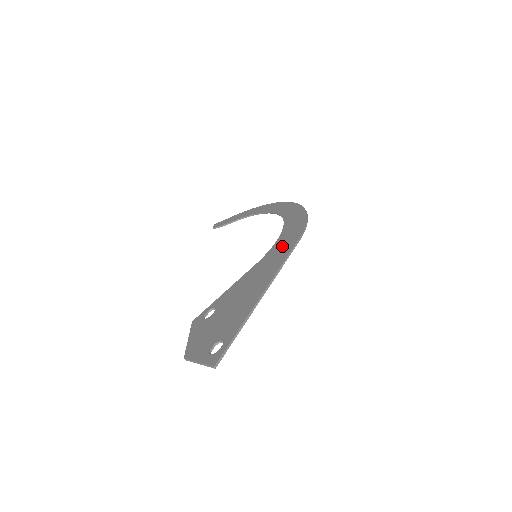
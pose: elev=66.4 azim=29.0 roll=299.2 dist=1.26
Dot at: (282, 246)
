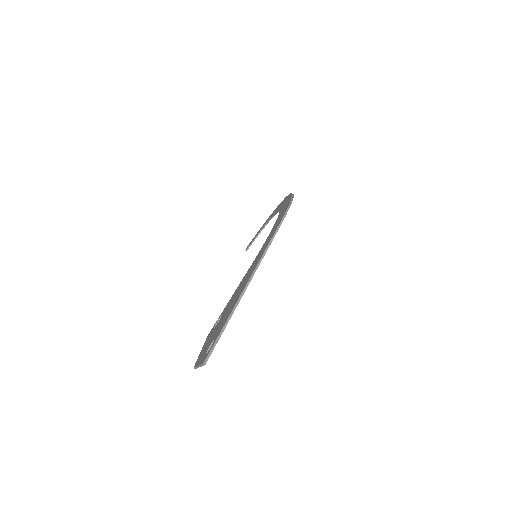
Dot at: (269, 236)
